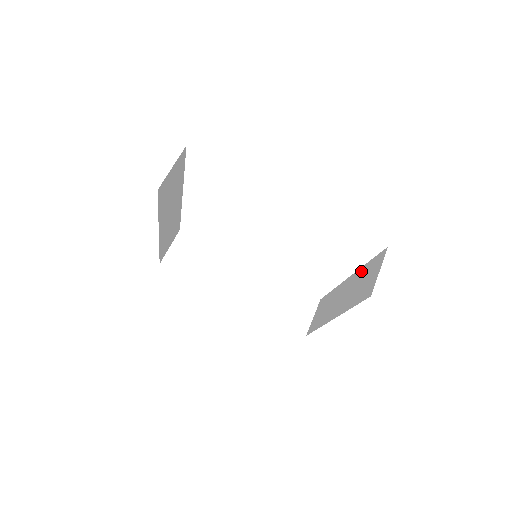
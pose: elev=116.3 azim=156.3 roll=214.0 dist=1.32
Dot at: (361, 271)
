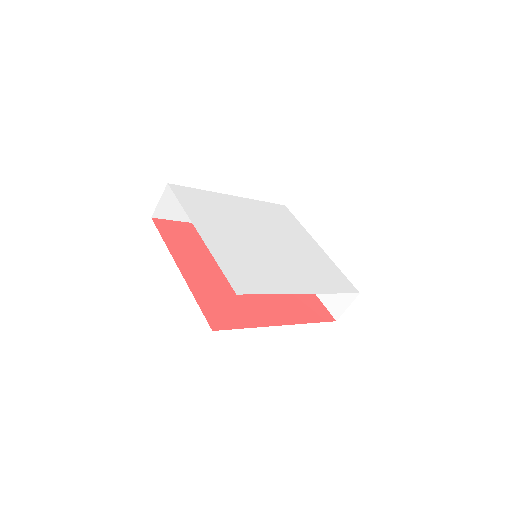
Dot at: occluded
